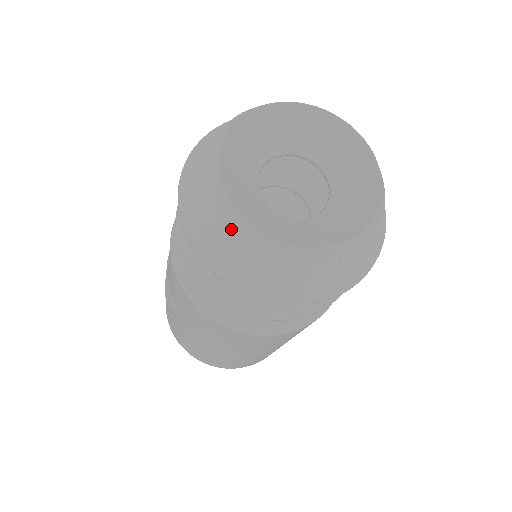
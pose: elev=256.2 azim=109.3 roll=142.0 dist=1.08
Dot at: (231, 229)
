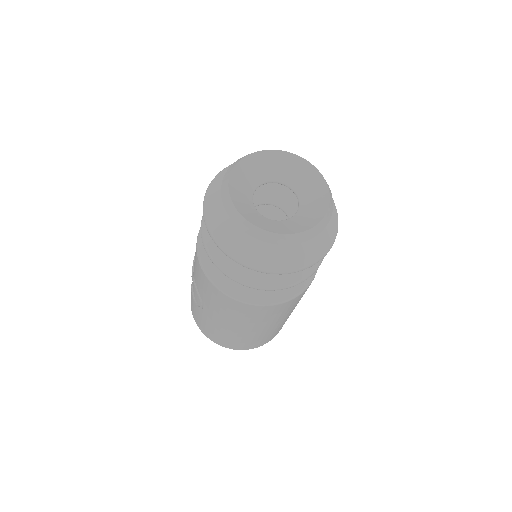
Dot at: (240, 231)
